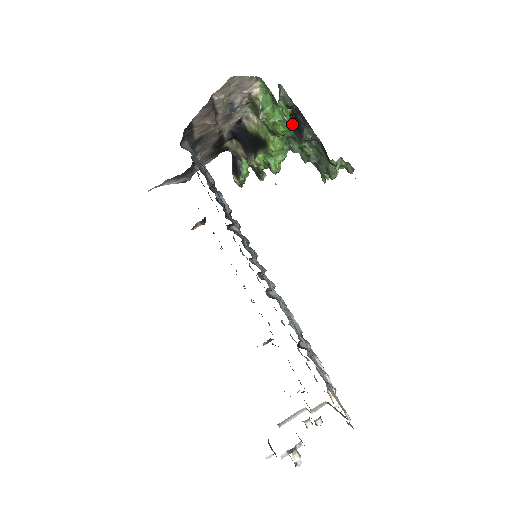
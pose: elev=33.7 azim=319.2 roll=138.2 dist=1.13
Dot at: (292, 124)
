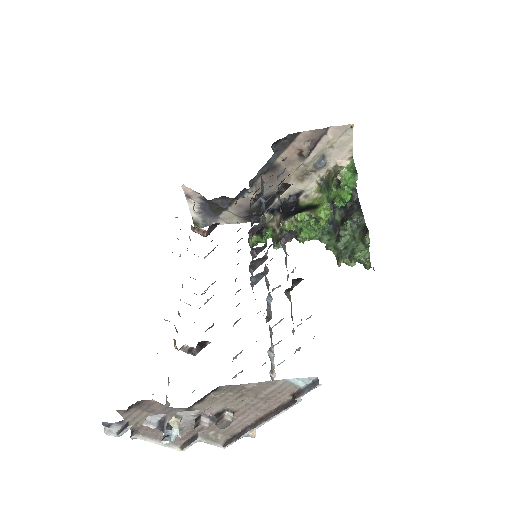
Dot at: (339, 216)
